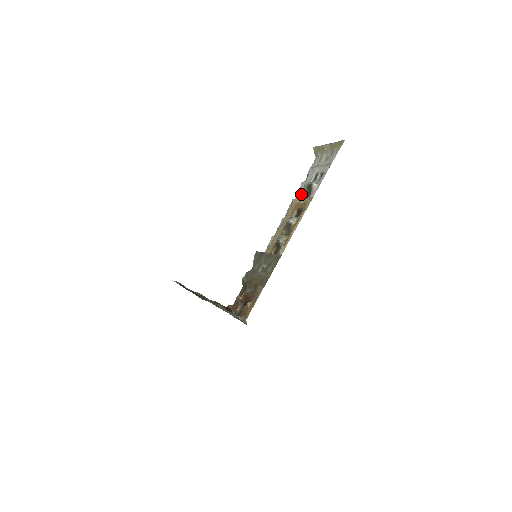
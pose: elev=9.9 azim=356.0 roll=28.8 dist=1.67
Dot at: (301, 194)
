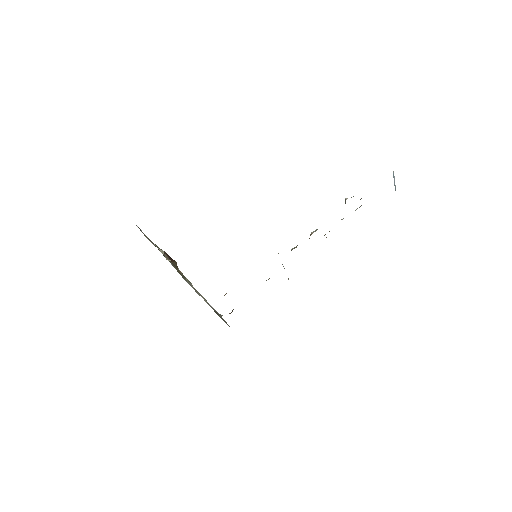
Dot at: occluded
